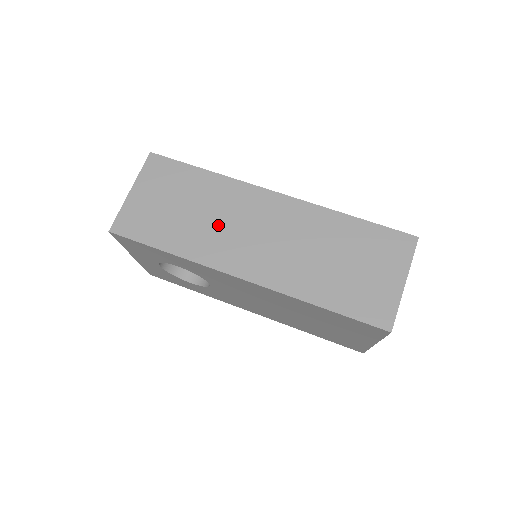
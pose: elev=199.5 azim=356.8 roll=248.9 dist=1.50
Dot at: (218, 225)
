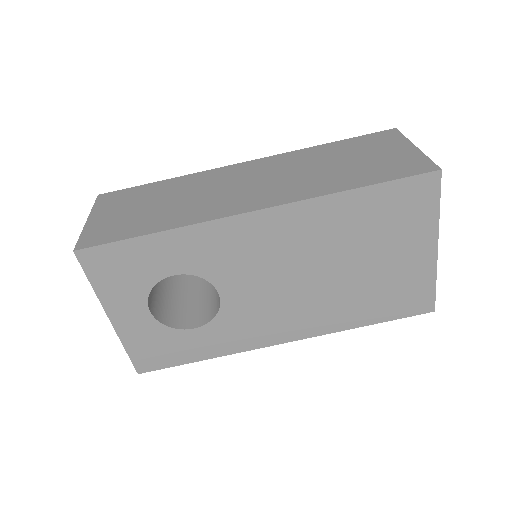
Dot at: (201, 197)
